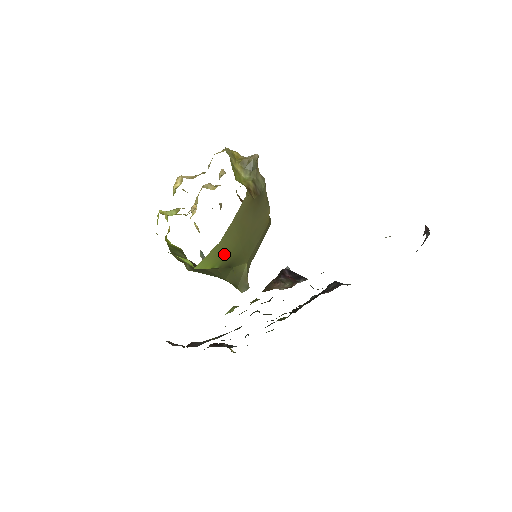
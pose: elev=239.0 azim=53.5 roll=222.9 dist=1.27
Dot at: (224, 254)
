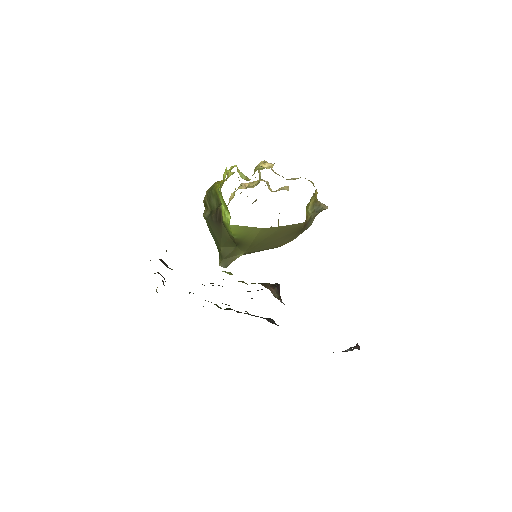
Dot at: (250, 236)
